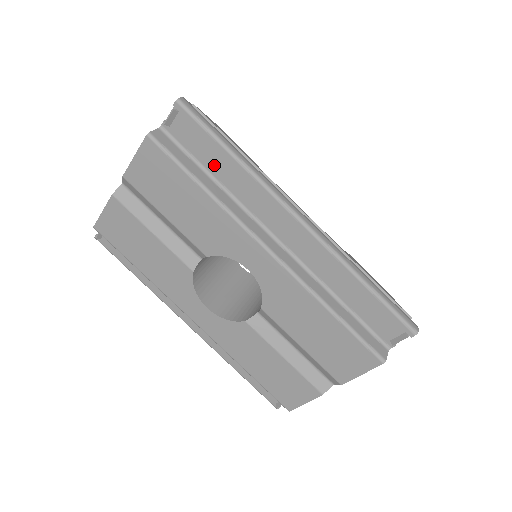
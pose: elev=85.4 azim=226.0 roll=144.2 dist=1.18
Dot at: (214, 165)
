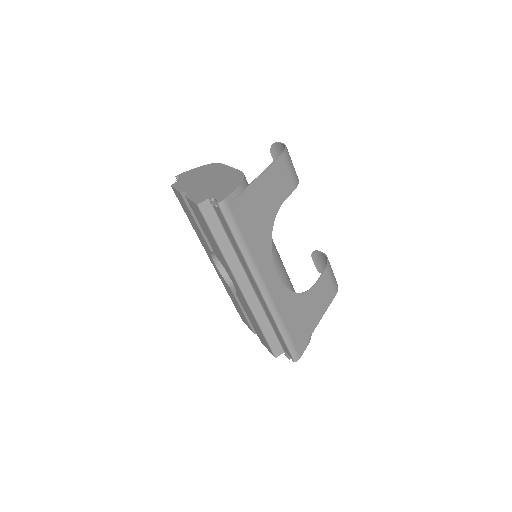
Dot at: (230, 237)
